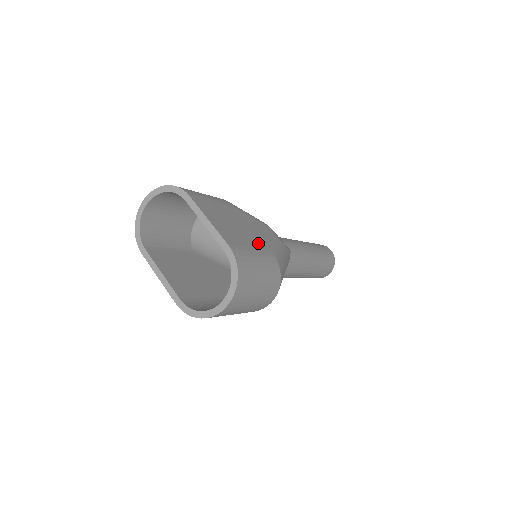
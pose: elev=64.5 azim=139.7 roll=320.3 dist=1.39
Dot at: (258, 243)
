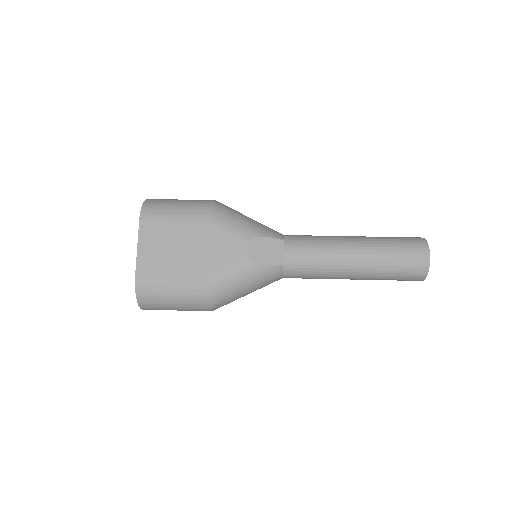
Dot at: (190, 269)
